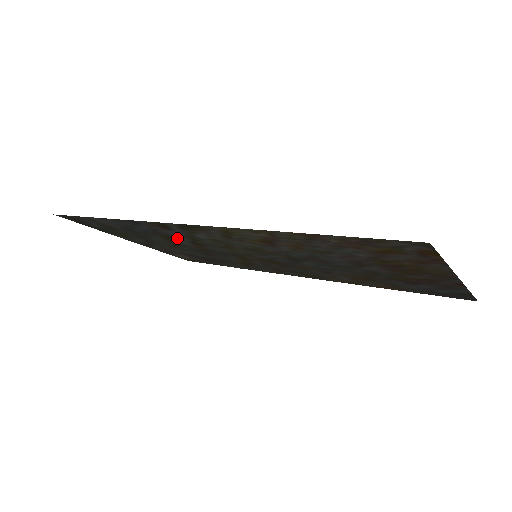
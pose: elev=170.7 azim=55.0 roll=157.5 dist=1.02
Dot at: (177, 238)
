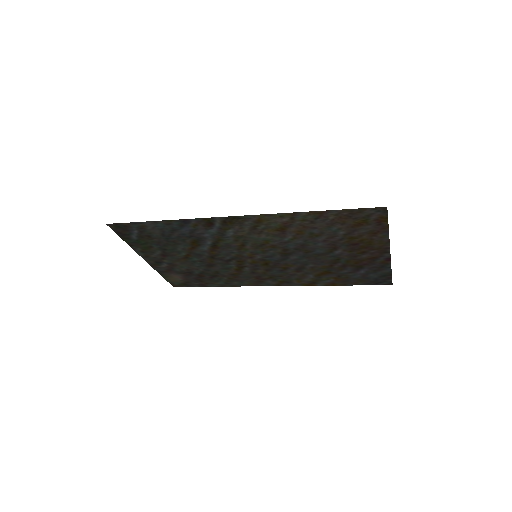
Dot at: (203, 241)
